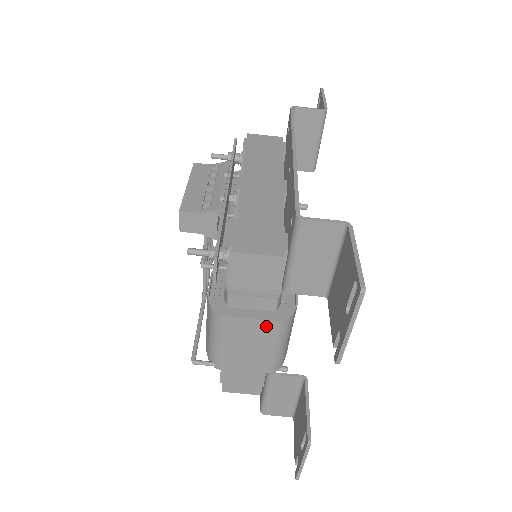
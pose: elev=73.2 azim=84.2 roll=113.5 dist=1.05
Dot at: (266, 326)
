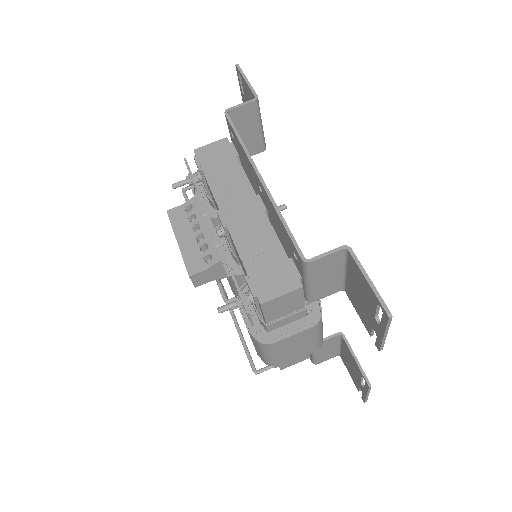
Dot at: (306, 332)
